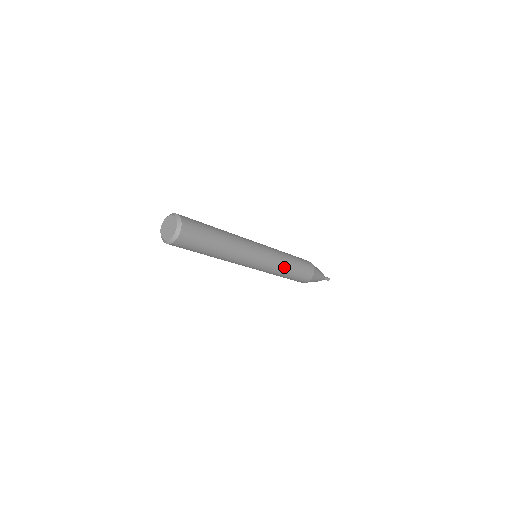
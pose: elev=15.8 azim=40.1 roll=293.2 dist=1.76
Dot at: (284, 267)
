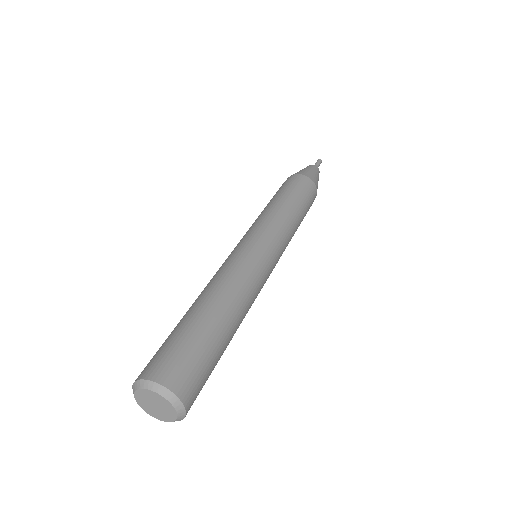
Dot at: occluded
